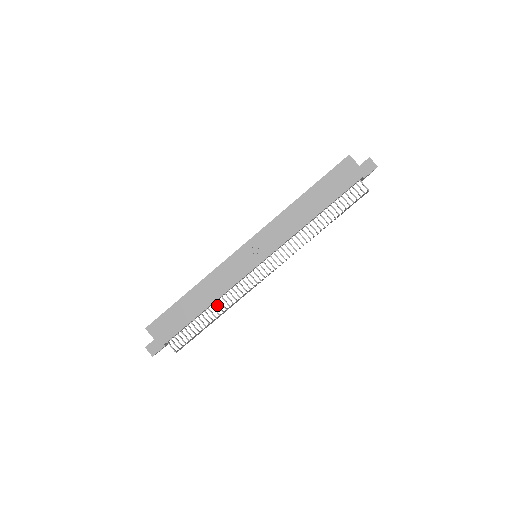
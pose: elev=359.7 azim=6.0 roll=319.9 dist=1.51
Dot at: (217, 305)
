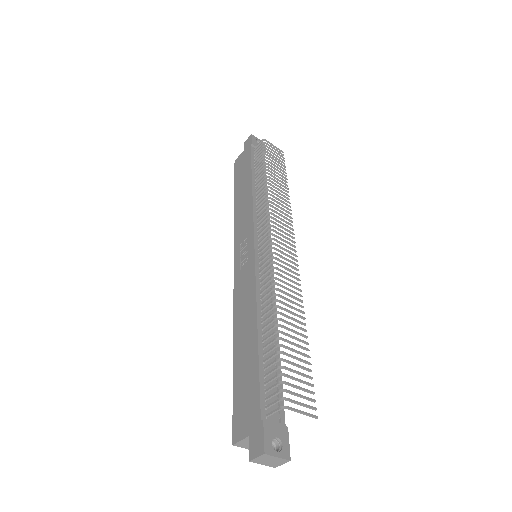
Dot at: (265, 313)
